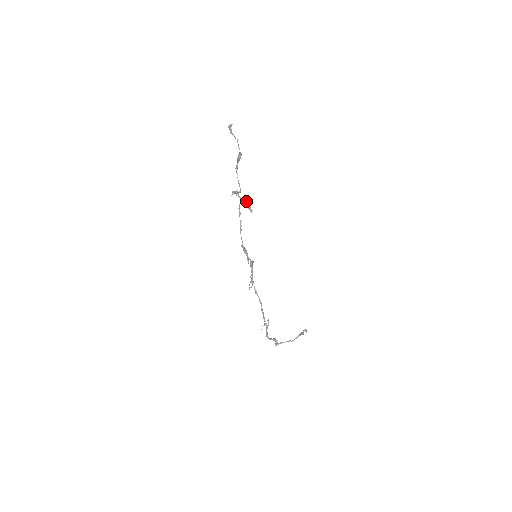
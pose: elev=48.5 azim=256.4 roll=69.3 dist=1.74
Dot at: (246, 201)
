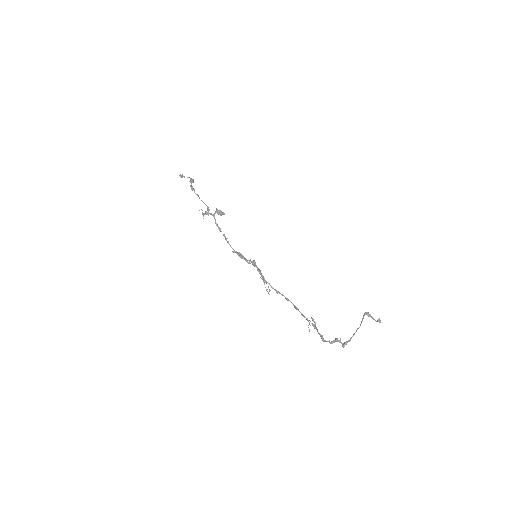
Dot at: (217, 212)
